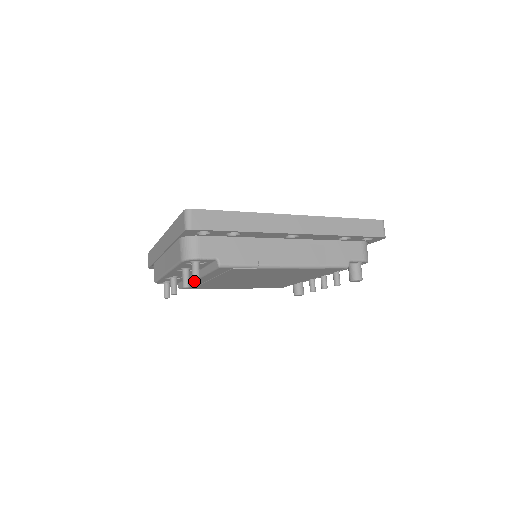
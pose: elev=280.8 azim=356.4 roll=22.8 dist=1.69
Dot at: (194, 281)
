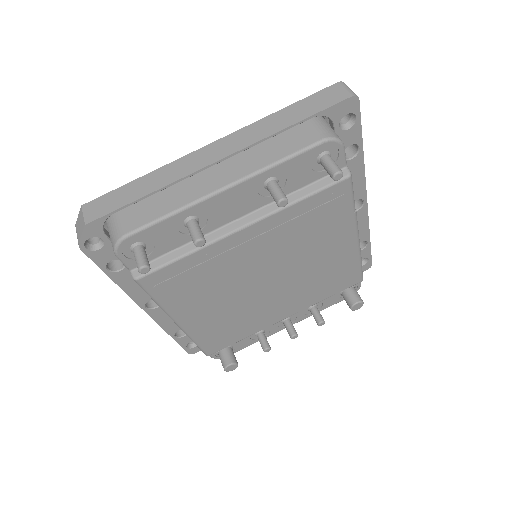
Dot at: (341, 171)
